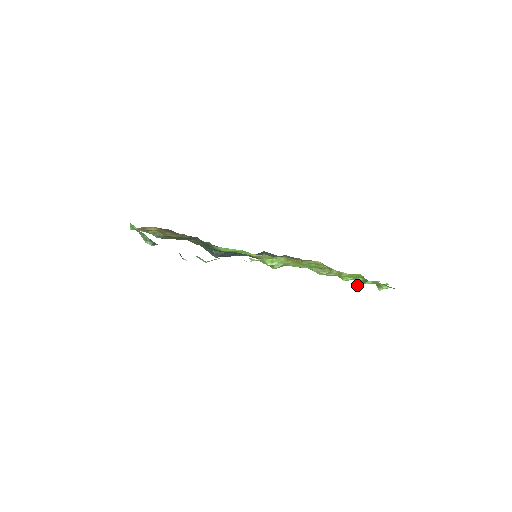
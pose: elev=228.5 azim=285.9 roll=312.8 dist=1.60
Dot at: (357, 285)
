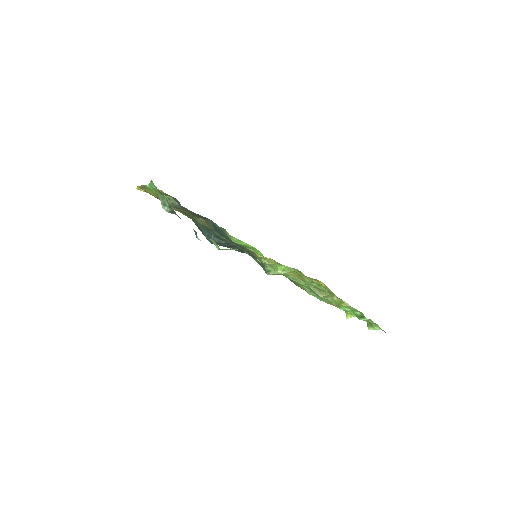
Dot at: (346, 317)
